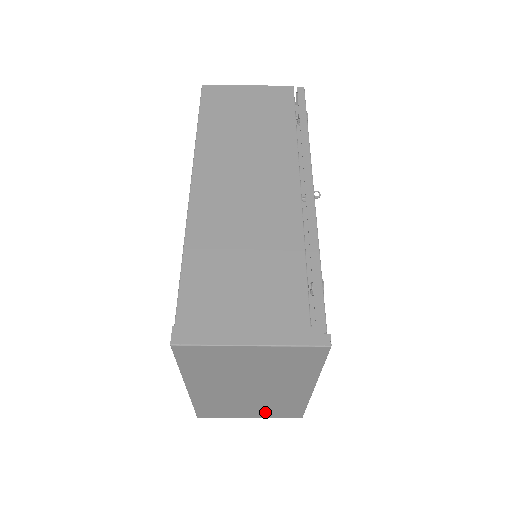
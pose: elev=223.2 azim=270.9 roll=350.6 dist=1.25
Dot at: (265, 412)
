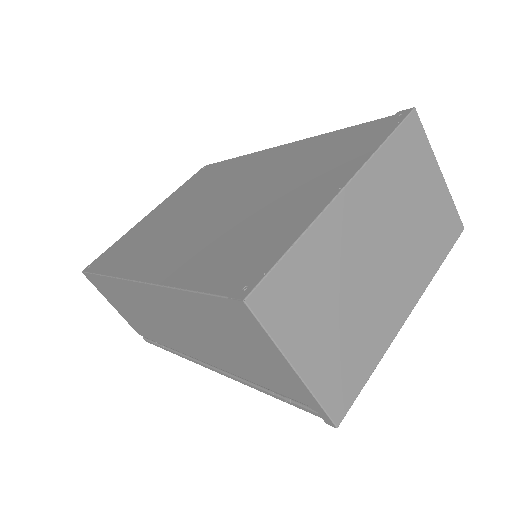
Dot at: (328, 357)
